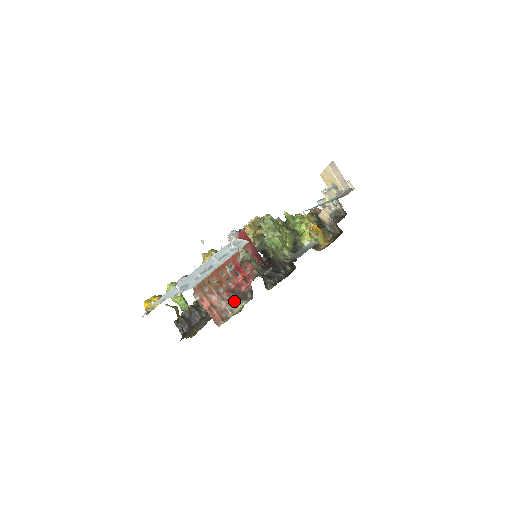
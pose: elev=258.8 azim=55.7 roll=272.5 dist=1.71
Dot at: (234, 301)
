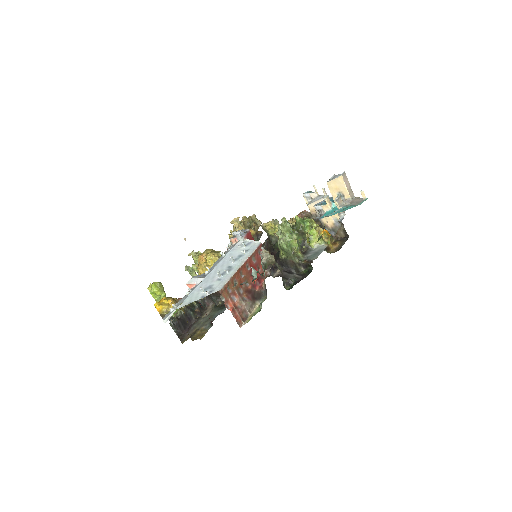
Dot at: (251, 301)
